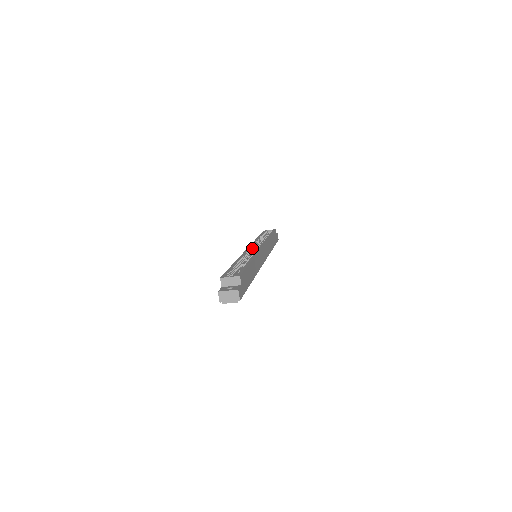
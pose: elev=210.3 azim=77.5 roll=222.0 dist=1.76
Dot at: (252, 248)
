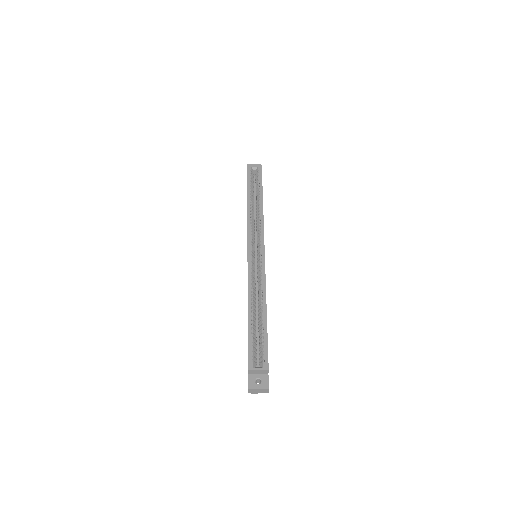
Dot at: (252, 248)
